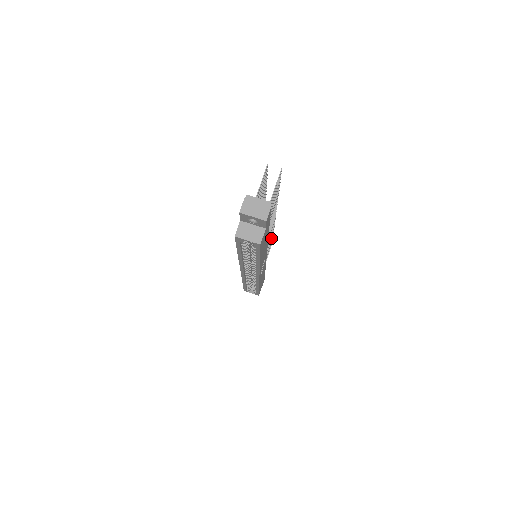
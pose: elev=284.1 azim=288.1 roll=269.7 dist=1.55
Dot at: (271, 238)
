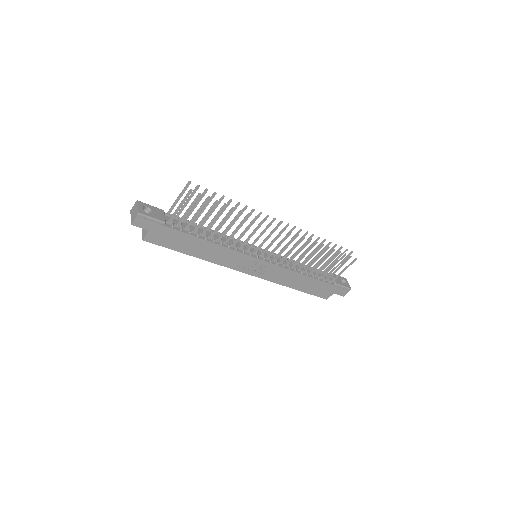
Dot at: (317, 251)
